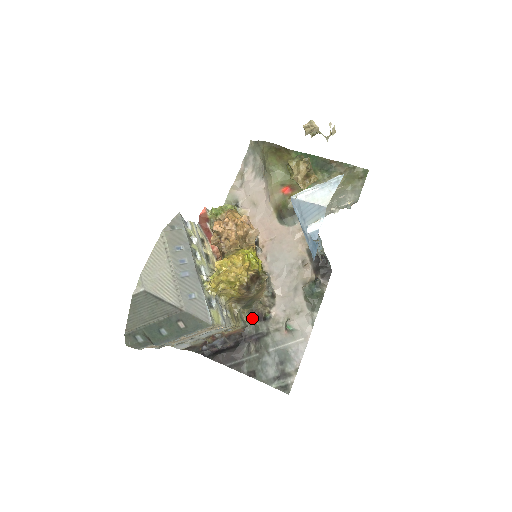
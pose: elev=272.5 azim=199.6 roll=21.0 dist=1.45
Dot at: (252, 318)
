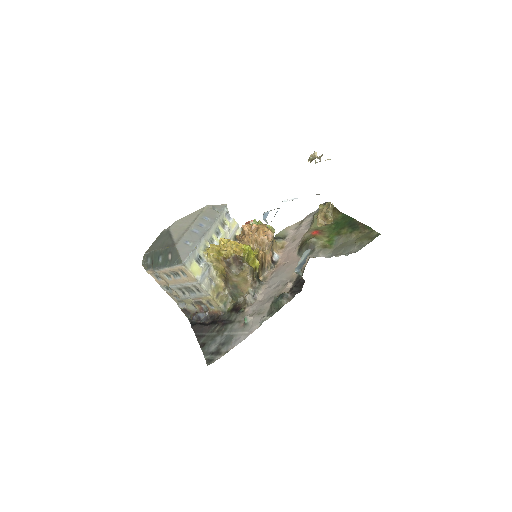
Dot at: (233, 309)
